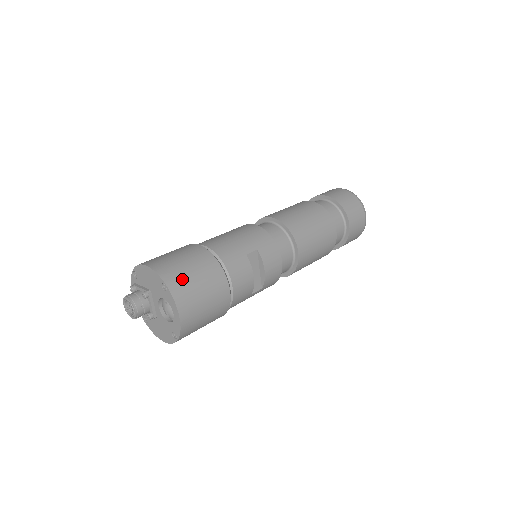
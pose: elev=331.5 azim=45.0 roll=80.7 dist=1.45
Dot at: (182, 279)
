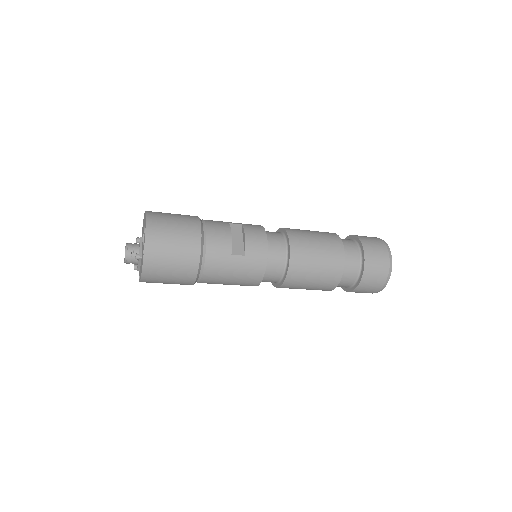
Dot at: (161, 213)
